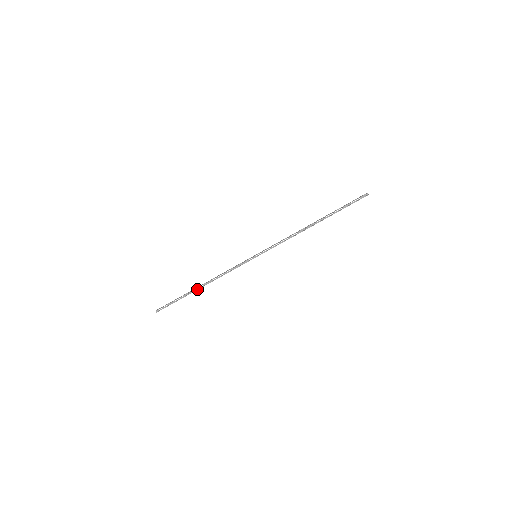
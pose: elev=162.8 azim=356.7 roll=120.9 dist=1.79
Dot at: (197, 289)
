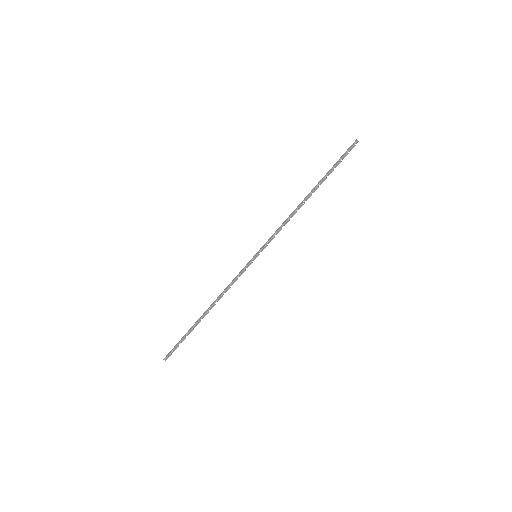
Dot at: (203, 317)
